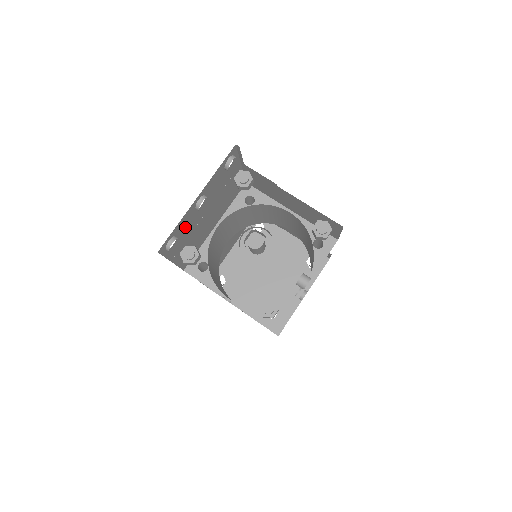
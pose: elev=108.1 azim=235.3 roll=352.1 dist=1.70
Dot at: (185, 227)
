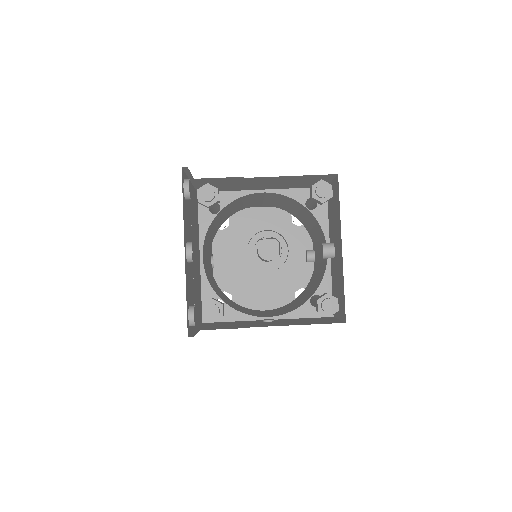
Dot at: (189, 288)
